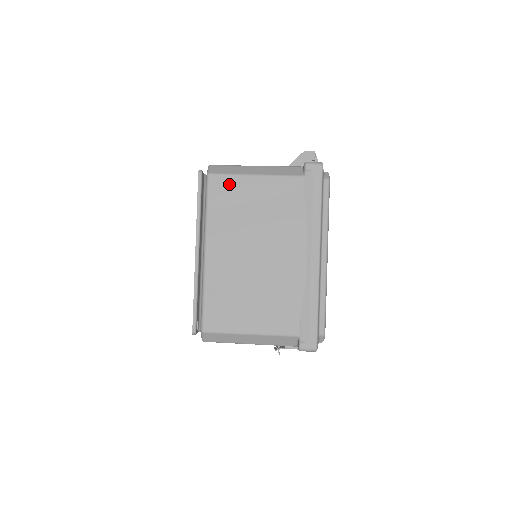
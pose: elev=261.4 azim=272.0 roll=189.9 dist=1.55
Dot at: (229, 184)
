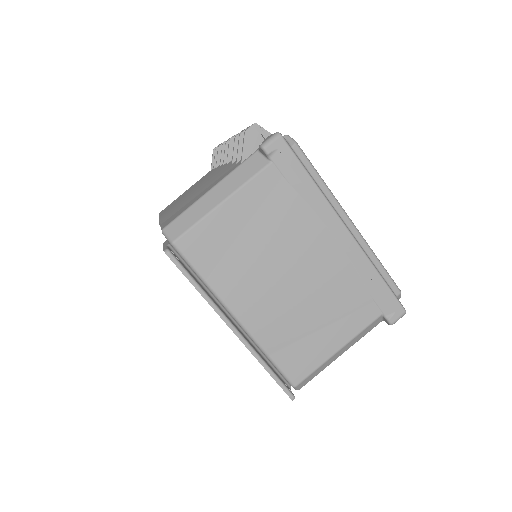
Dot at: (203, 235)
